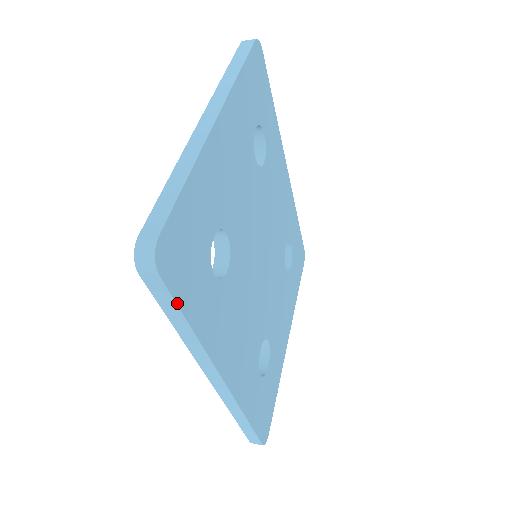
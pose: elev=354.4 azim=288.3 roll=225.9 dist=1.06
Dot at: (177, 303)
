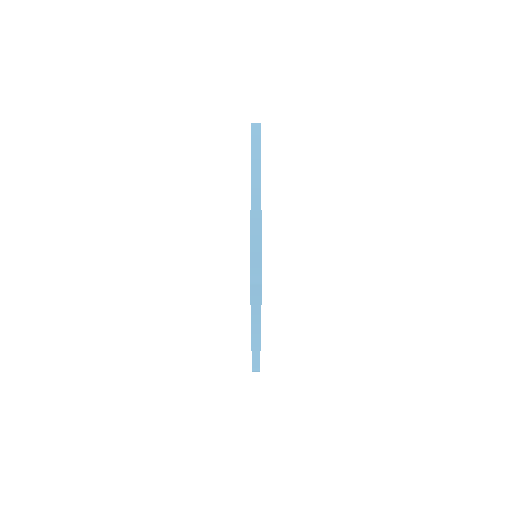
Dot at: (261, 296)
